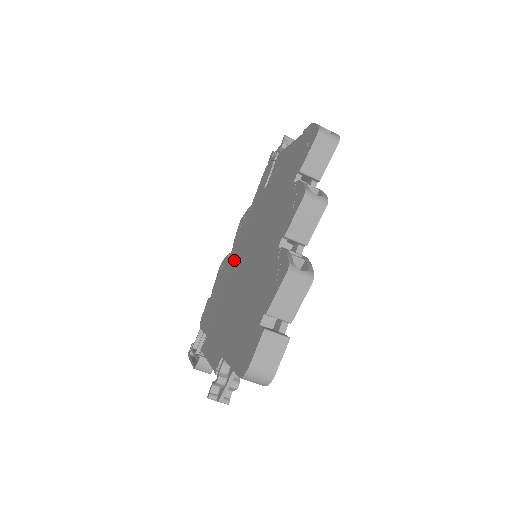
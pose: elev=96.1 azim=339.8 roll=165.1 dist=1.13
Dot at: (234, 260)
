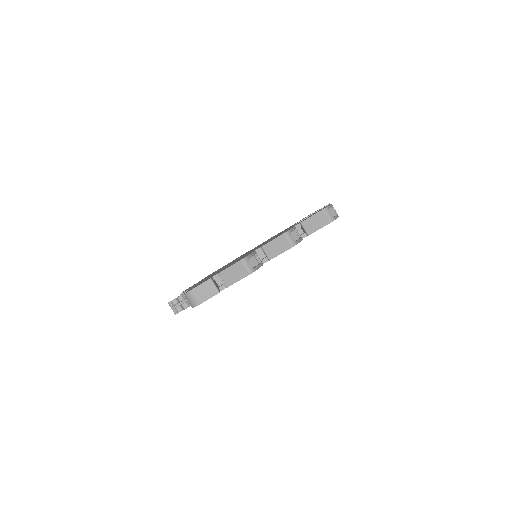
Dot at: occluded
